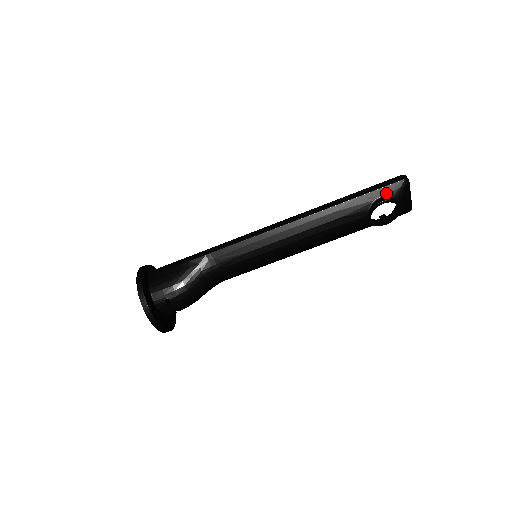
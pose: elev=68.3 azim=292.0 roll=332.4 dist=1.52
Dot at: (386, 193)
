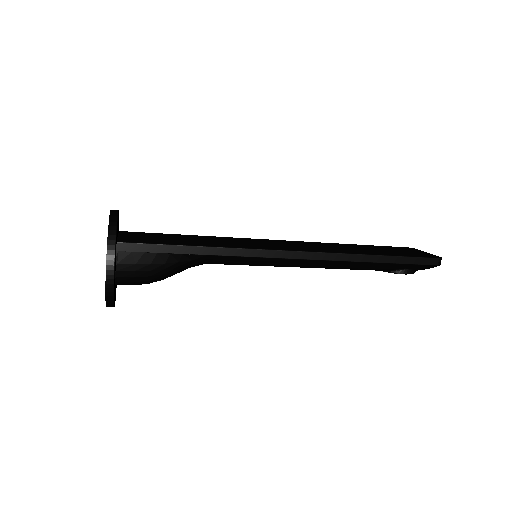
Dot at: (415, 268)
